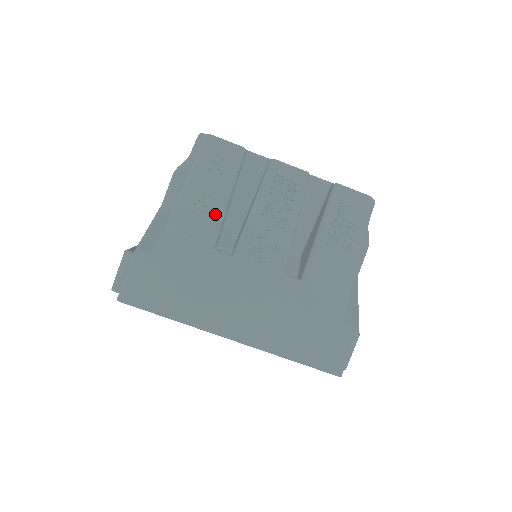
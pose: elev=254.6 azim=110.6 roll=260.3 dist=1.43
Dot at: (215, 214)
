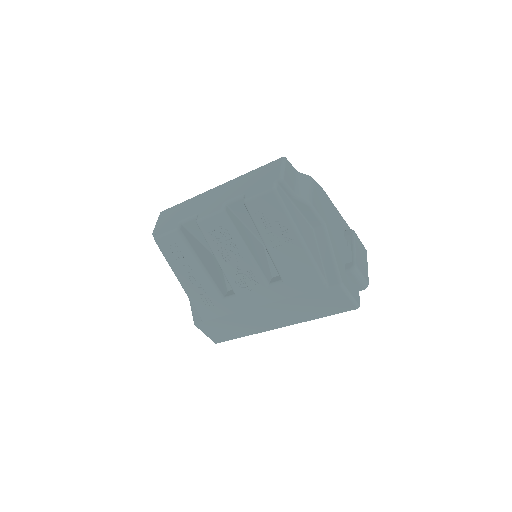
Dot at: (204, 282)
